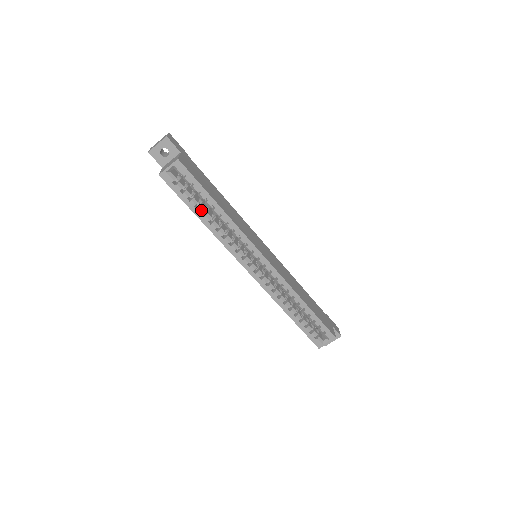
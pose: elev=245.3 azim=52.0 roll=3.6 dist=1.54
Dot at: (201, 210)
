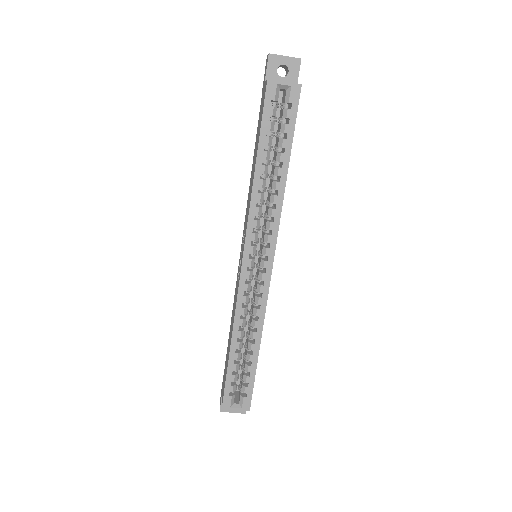
Dot at: (267, 156)
